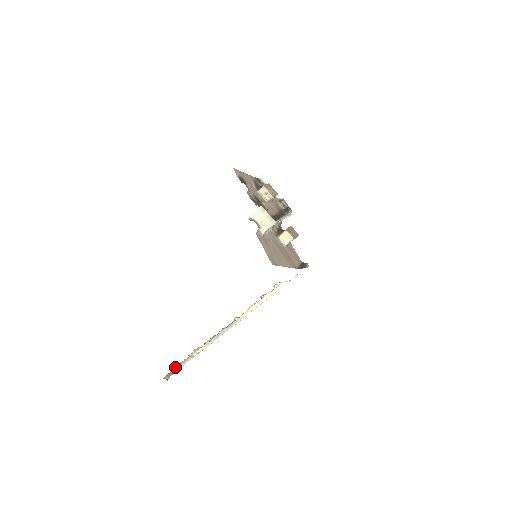
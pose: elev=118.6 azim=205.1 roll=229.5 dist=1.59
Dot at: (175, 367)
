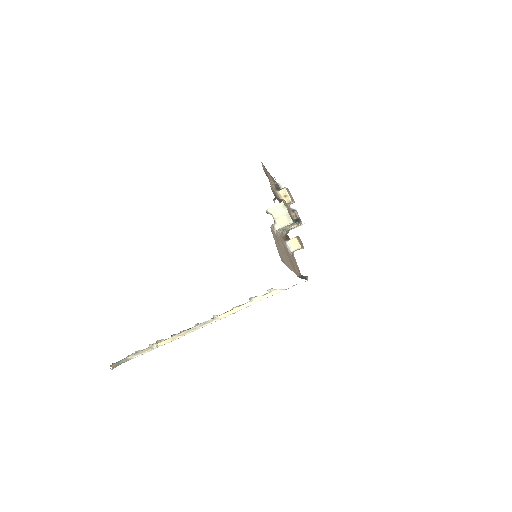
Dot at: (128, 355)
